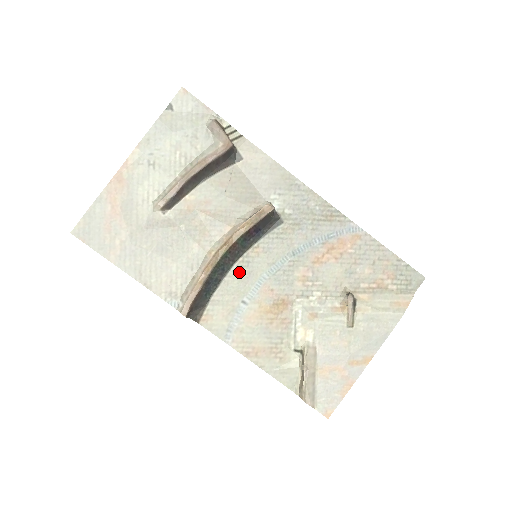
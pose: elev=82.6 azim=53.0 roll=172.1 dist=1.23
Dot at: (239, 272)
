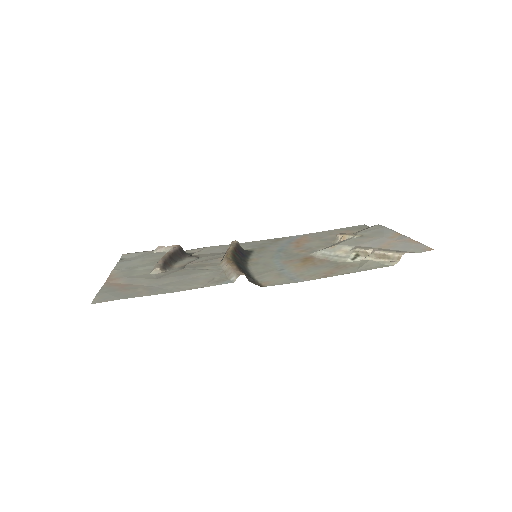
Dot at: (256, 267)
